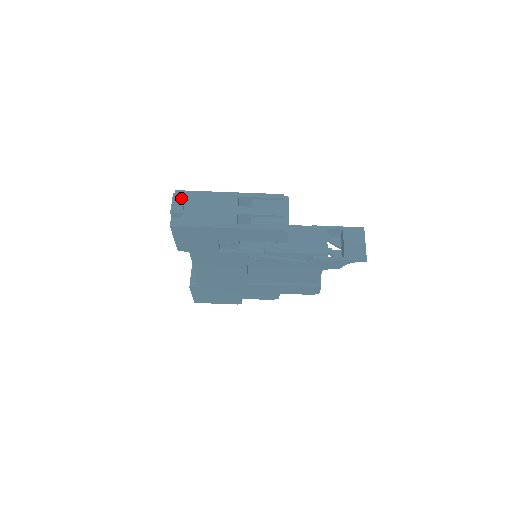
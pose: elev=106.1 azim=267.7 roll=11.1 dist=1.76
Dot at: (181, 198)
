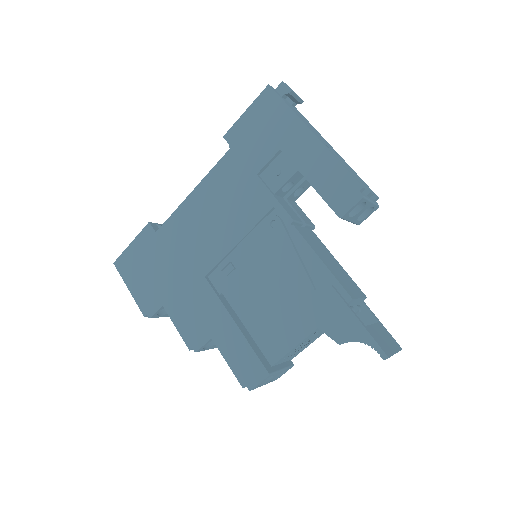
Dot at: occluded
